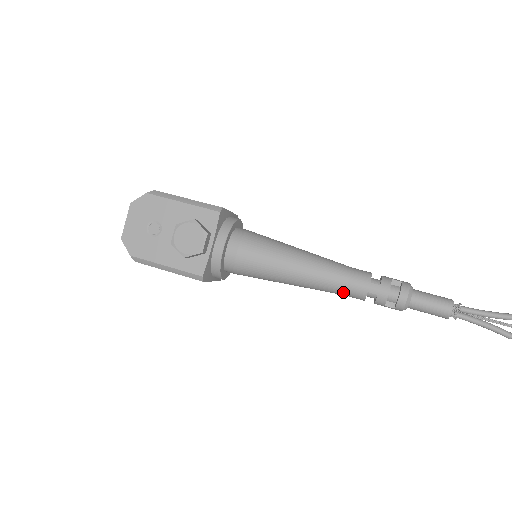
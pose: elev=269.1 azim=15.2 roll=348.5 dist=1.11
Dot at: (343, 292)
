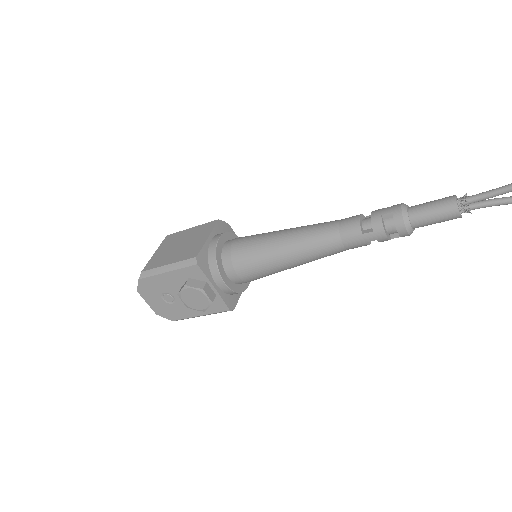
Dot at: occluded
